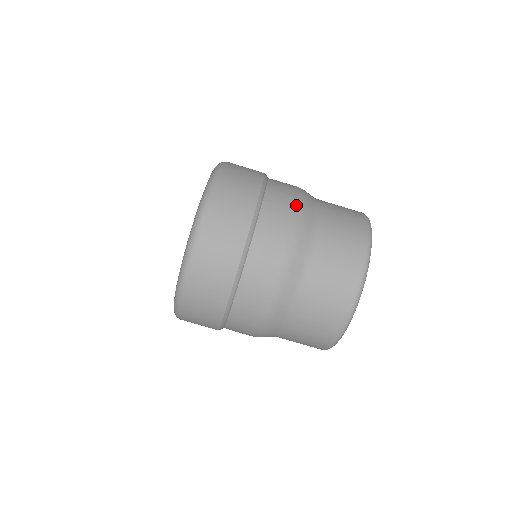
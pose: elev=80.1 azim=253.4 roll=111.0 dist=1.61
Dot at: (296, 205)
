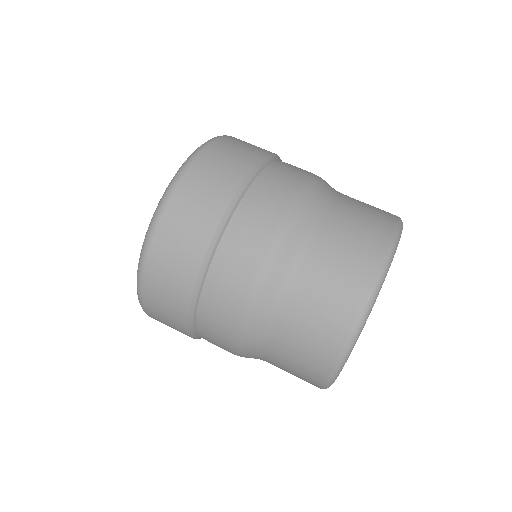
Dot at: (313, 174)
